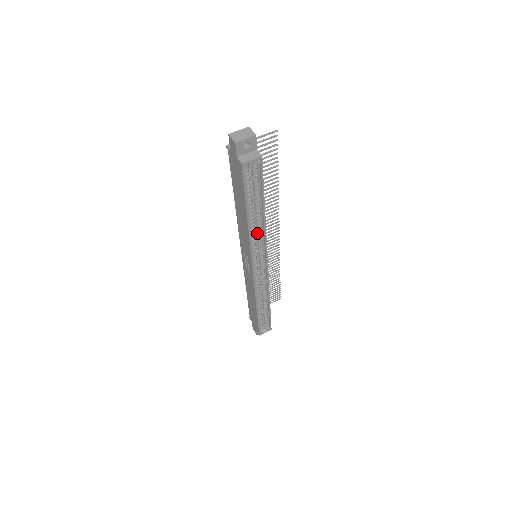
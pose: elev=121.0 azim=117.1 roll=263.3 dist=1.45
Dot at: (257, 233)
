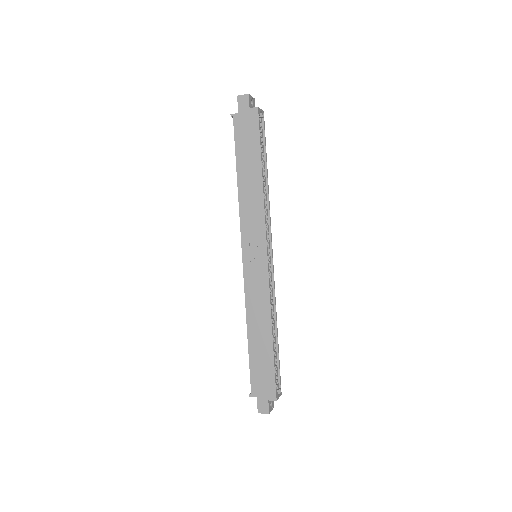
Dot at: occluded
